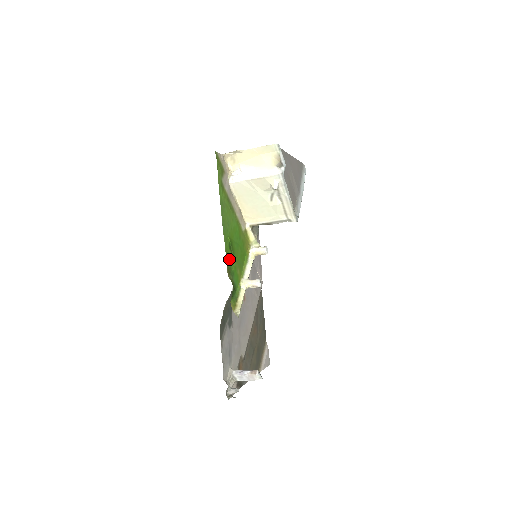
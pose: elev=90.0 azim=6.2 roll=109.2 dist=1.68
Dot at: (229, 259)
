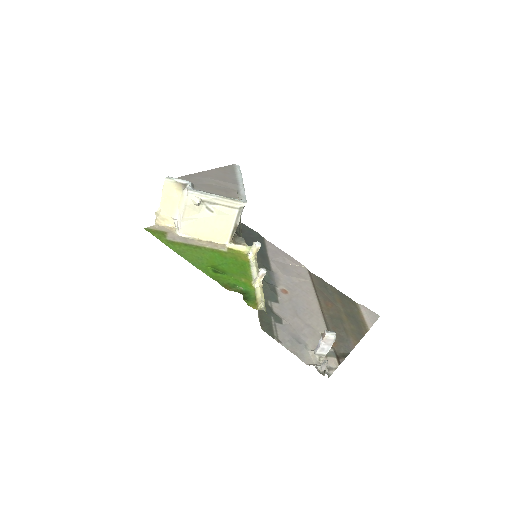
Dot at: (221, 279)
